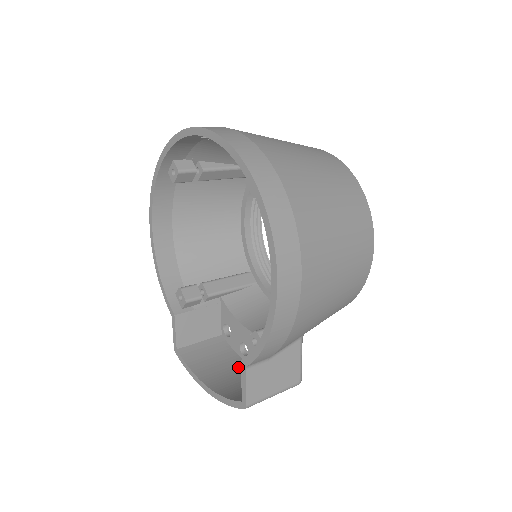
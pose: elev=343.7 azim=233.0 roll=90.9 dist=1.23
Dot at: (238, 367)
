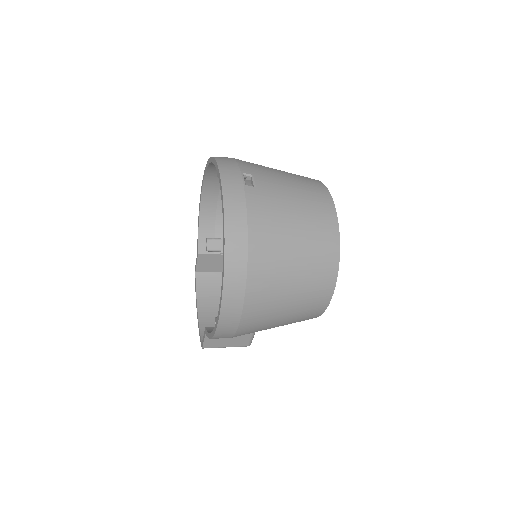
Dot at: occluded
